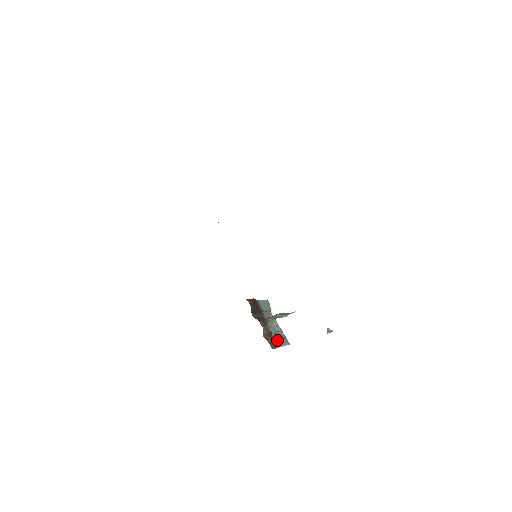
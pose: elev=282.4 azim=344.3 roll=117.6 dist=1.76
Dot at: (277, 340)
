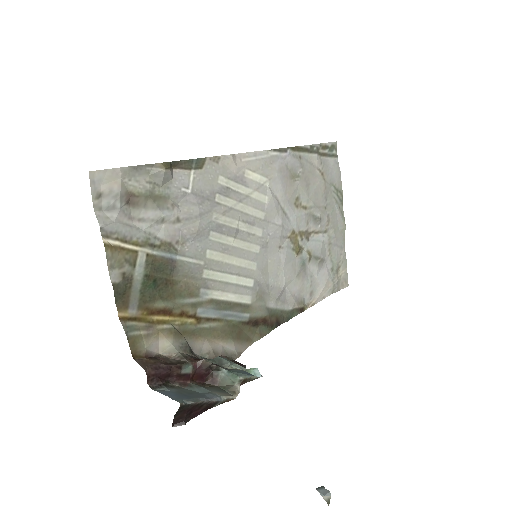
Dot at: (177, 392)
